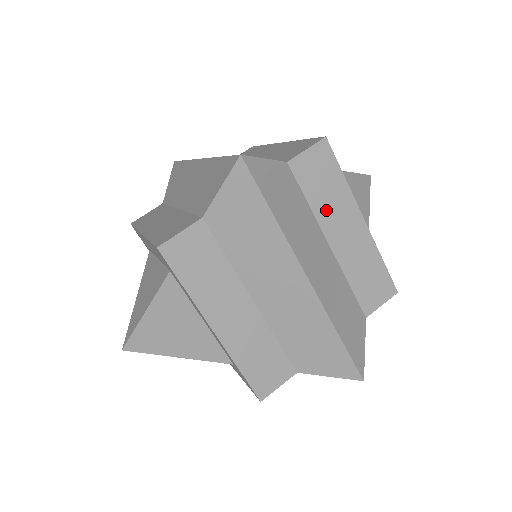
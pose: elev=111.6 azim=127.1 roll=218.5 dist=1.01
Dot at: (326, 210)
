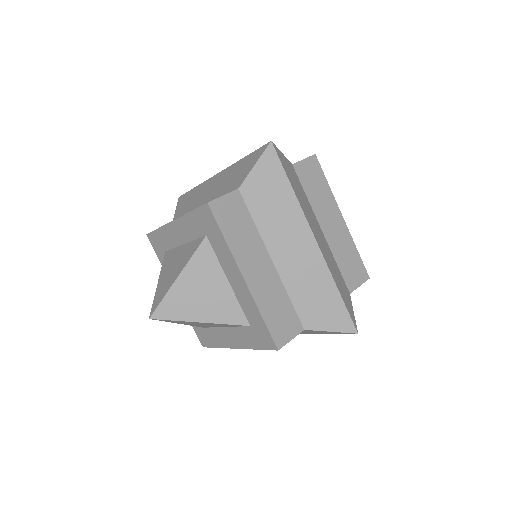
Dot at: (318, 204)
